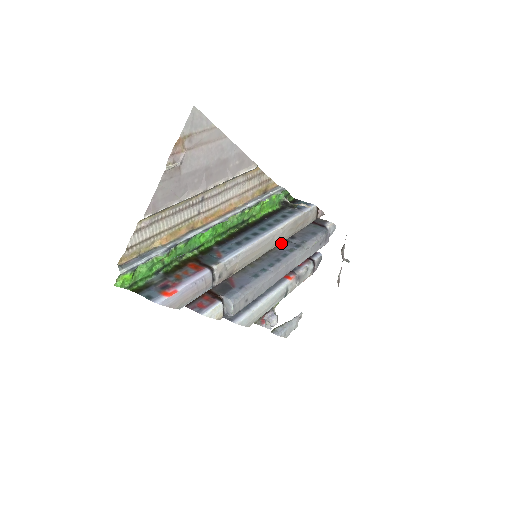
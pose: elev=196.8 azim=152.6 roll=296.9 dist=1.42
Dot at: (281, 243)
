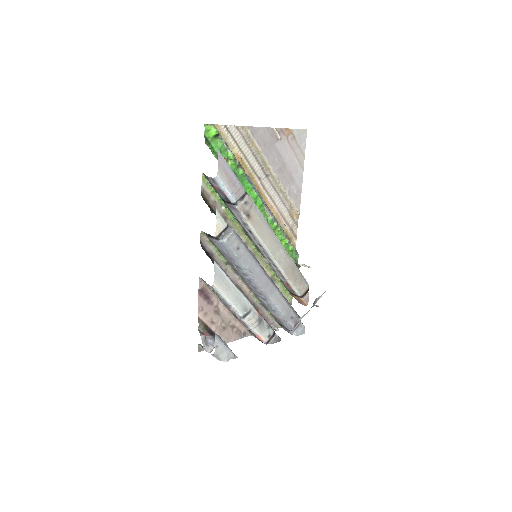
Dot at: occluded
